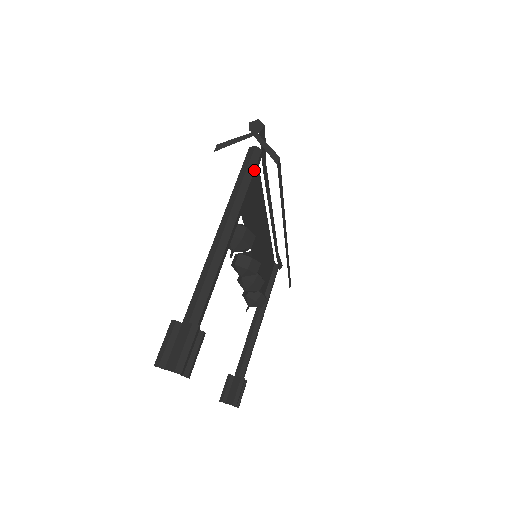
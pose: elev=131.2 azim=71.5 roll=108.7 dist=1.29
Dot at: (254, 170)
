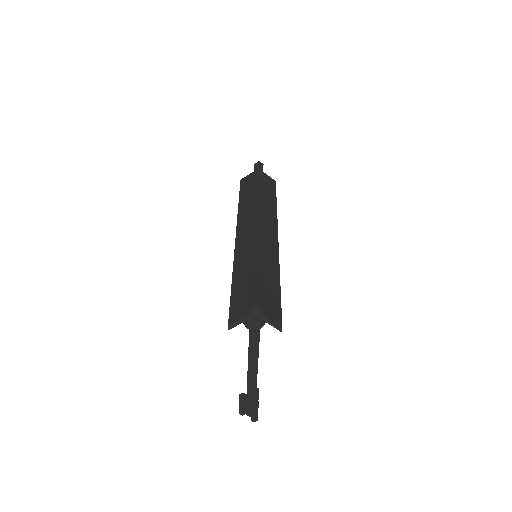
Dot at: (260, 319)
